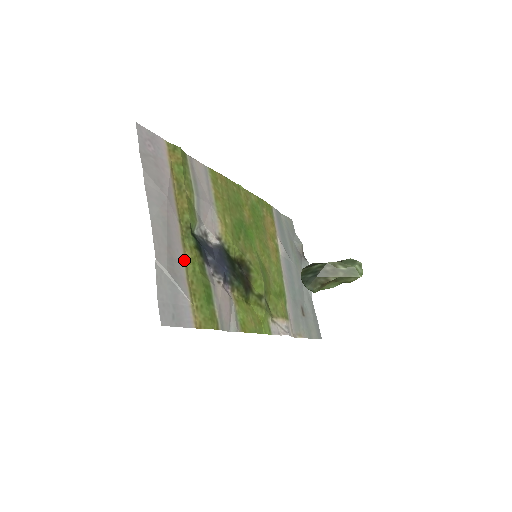
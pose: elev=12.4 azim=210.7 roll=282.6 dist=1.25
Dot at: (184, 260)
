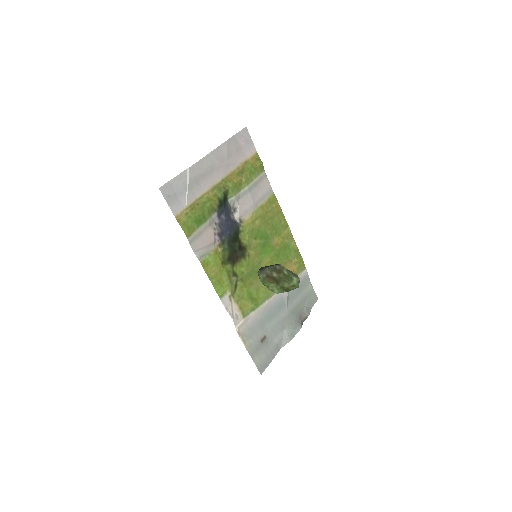
Dot at: (205, 193)
